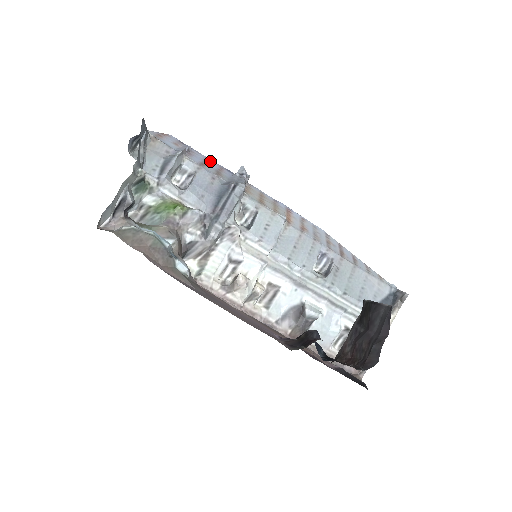
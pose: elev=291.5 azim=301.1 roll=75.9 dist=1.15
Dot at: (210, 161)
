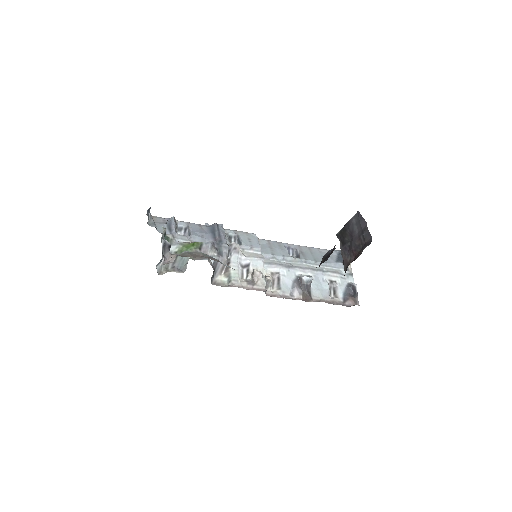
Dot at: occluded
